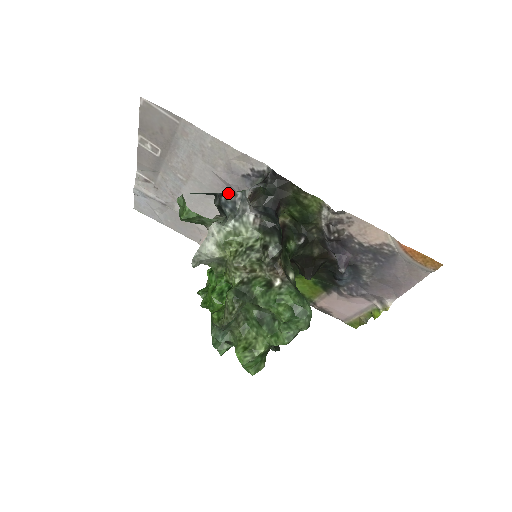
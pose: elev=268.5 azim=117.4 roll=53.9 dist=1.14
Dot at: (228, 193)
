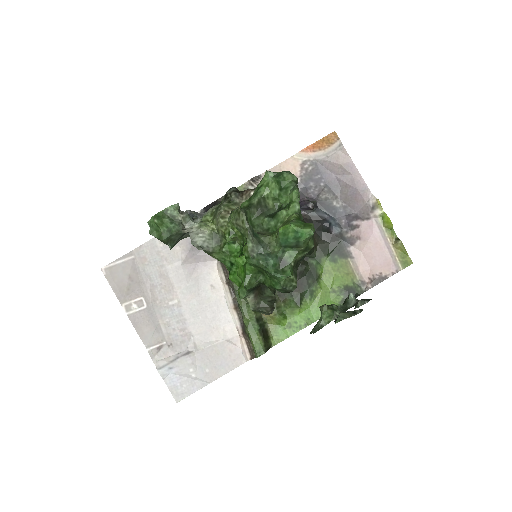
Dot at: occluded
